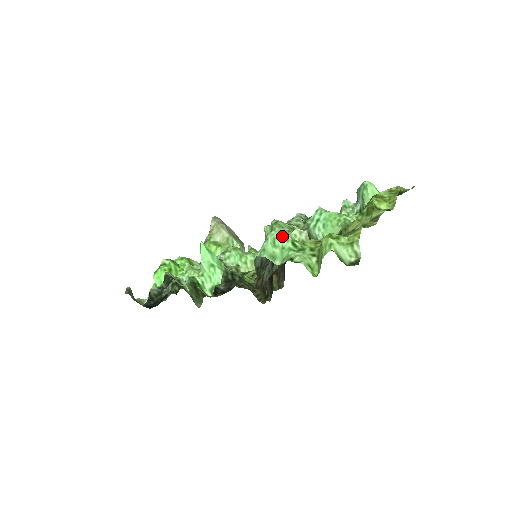
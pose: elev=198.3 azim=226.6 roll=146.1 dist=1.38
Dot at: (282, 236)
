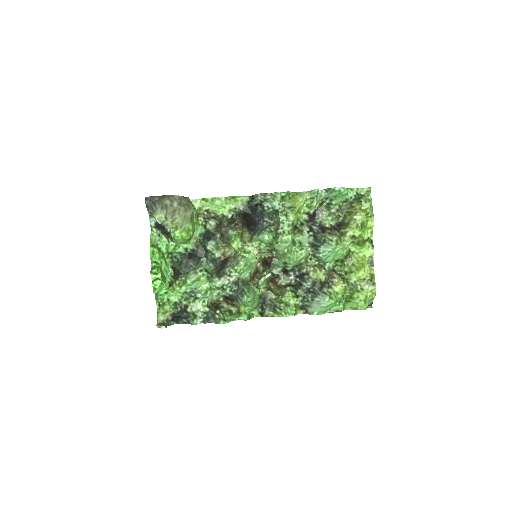
Dot at: (334, 304)
